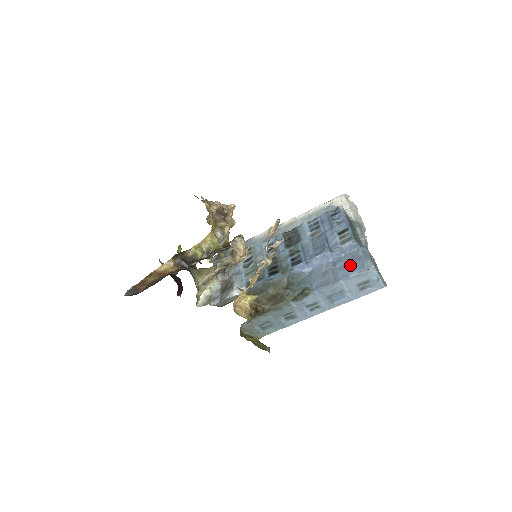
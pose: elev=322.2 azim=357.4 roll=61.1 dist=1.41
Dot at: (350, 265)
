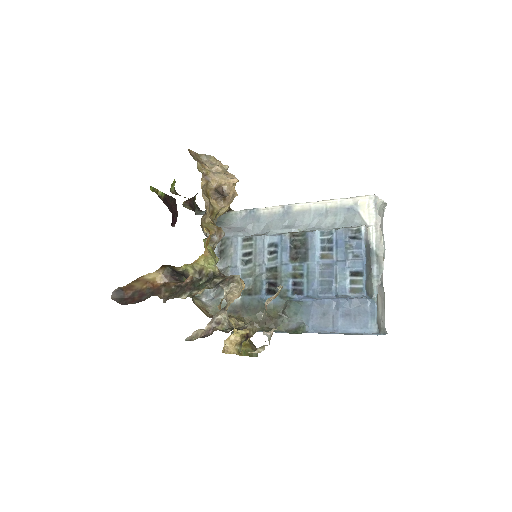
Dot at: (353, 317)
